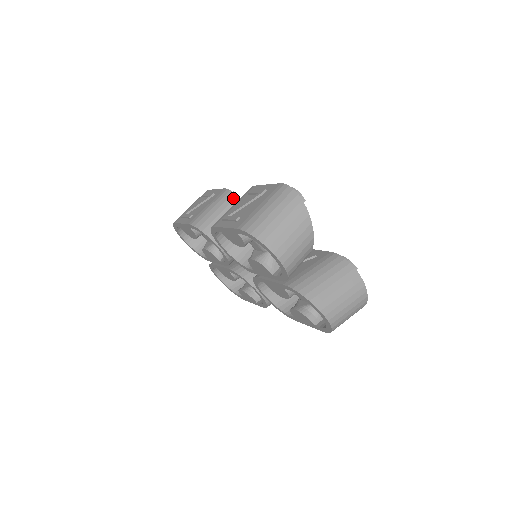
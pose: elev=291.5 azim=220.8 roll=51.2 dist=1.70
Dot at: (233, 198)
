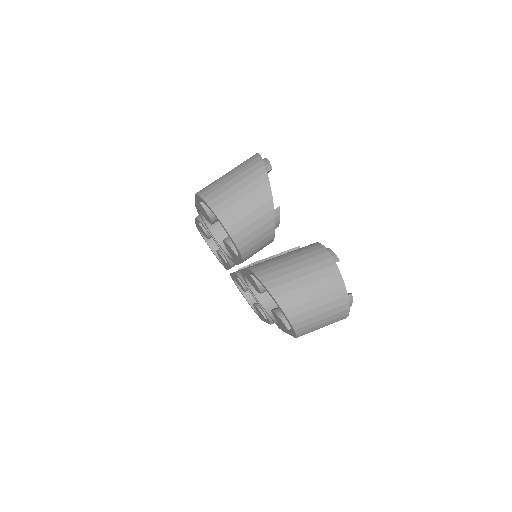
Dot at: occluded
